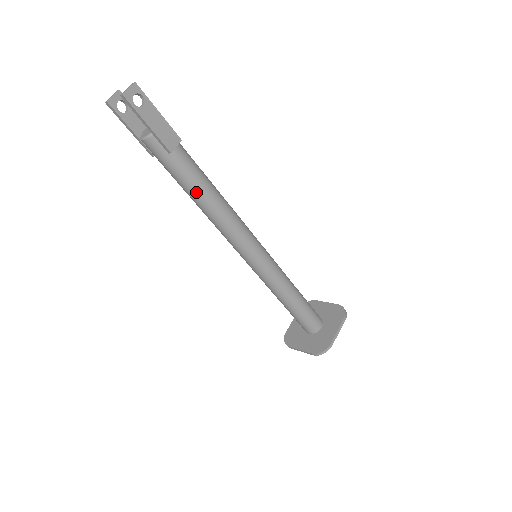
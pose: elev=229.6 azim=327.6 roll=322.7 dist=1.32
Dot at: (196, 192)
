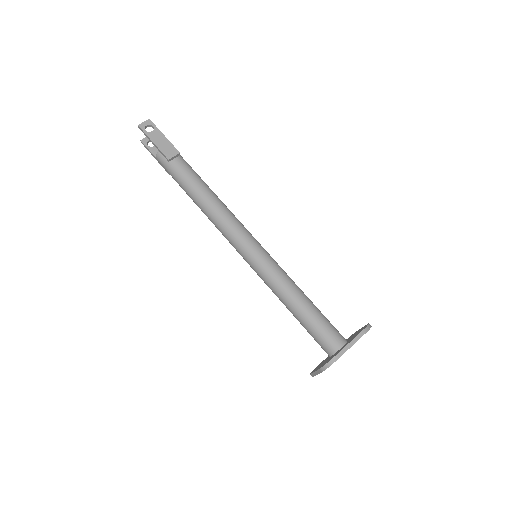
Dot at: (192, 192)
